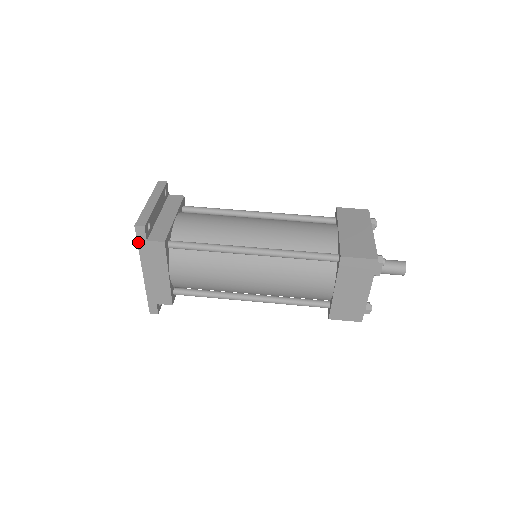
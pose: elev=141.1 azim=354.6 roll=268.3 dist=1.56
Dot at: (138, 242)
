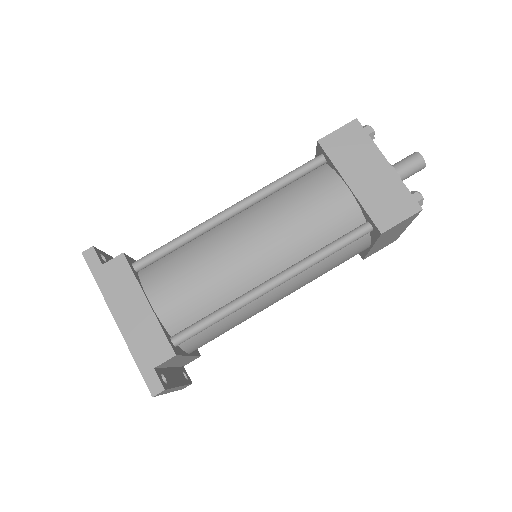
Dot at: (93, 274)
